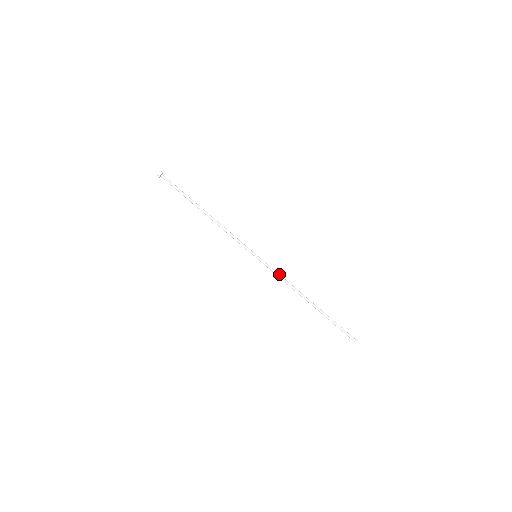
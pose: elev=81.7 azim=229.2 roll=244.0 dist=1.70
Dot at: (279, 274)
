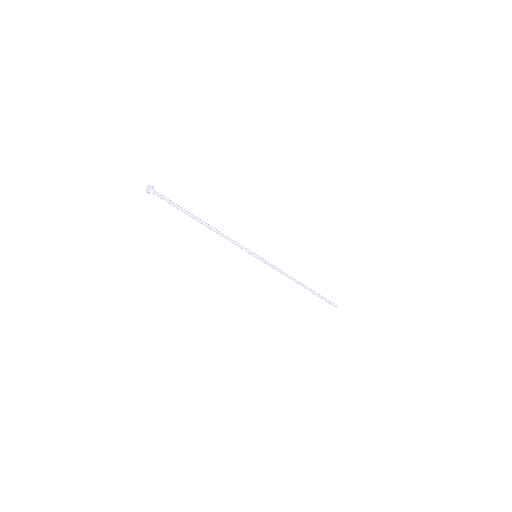
Dot at: (277, 268)
